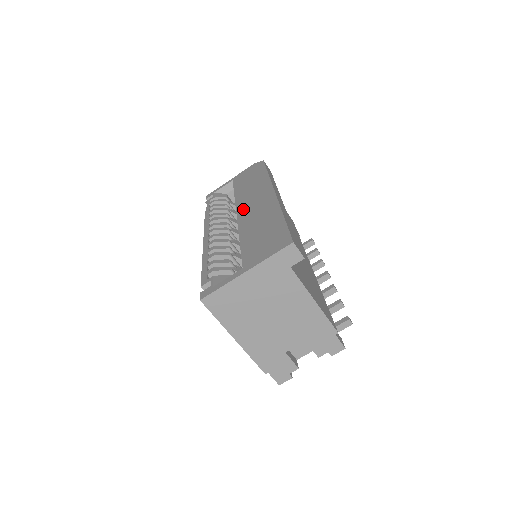
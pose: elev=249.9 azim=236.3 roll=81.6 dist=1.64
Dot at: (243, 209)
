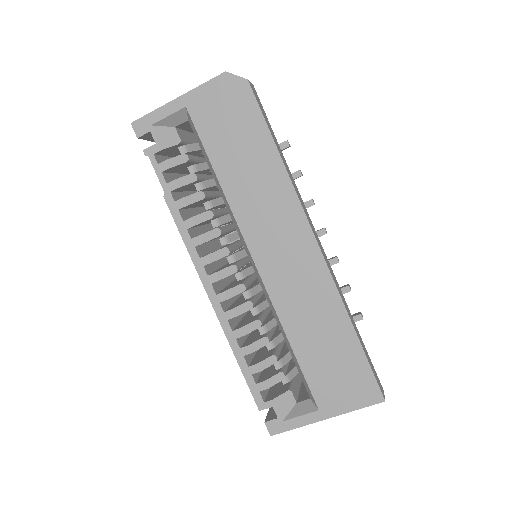
Dot at: (264, 256)
